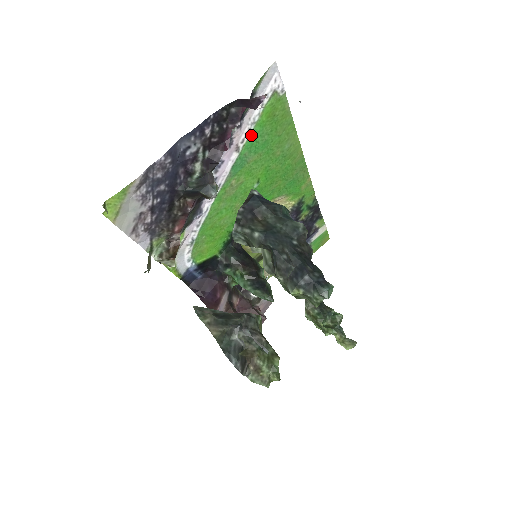
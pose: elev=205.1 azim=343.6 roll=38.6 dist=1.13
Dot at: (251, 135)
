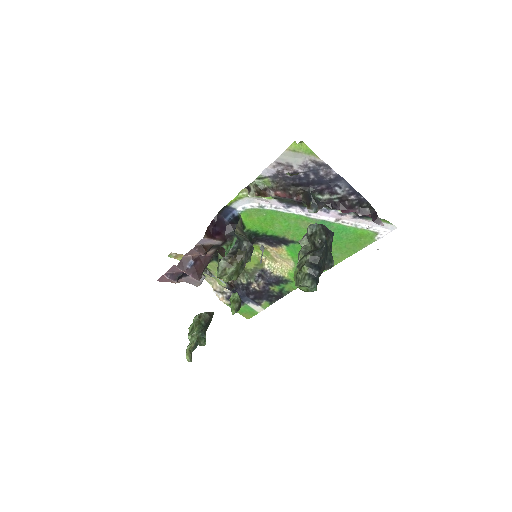
Dot at: (347, 227)
